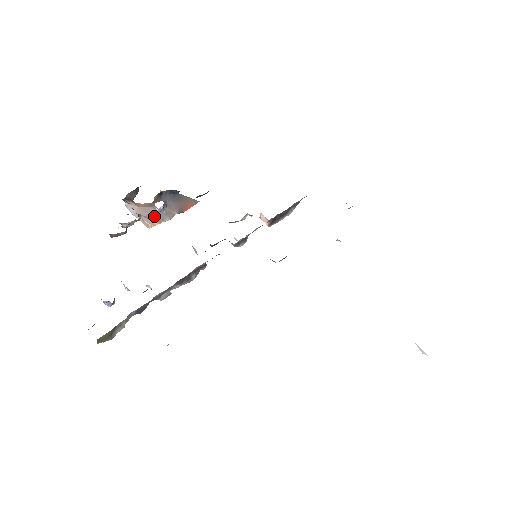
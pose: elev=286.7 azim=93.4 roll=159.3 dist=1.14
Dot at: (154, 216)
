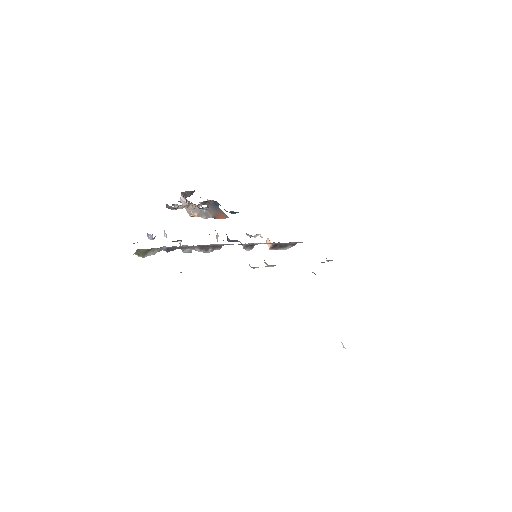
Dot at: (197, 211)
